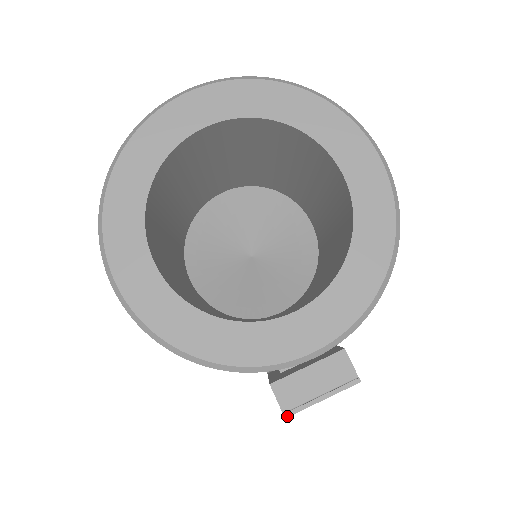
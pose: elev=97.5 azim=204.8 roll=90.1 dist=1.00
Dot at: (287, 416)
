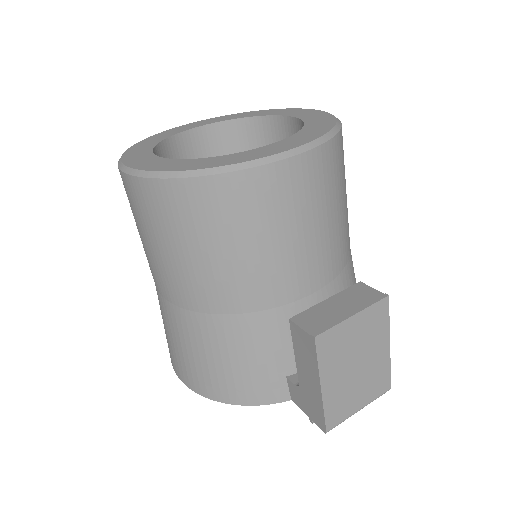
Dot at: (316, 335)
